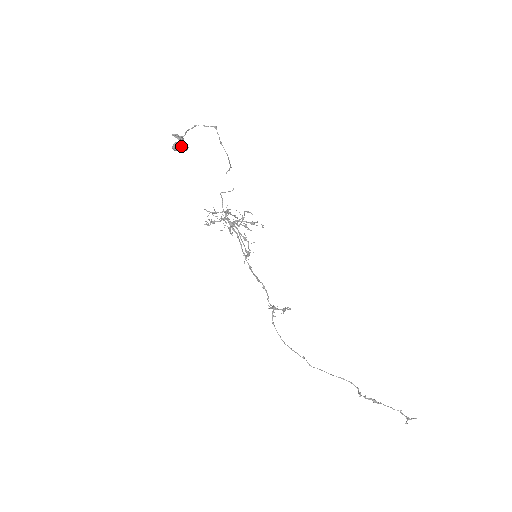
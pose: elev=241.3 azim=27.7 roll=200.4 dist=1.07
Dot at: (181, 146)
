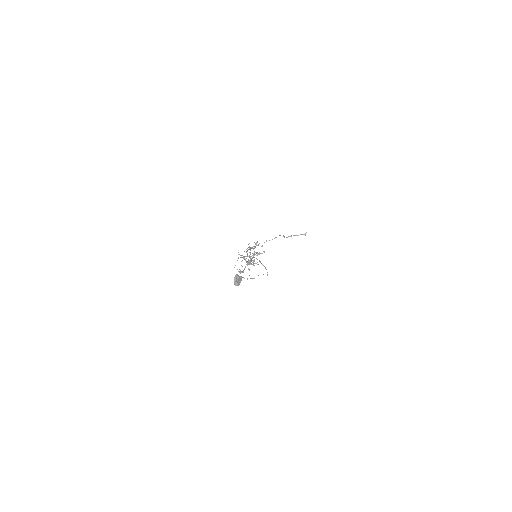
Dot at: occluded
